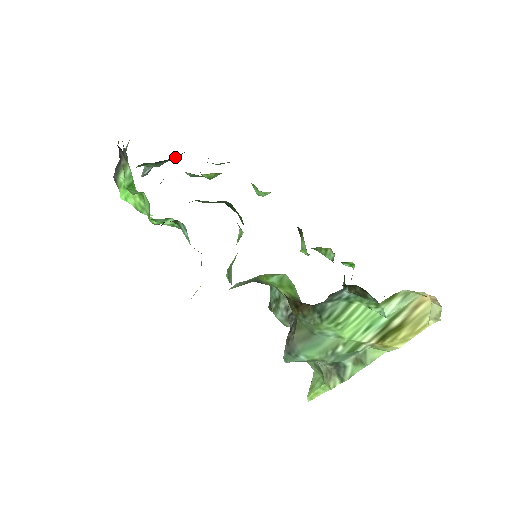
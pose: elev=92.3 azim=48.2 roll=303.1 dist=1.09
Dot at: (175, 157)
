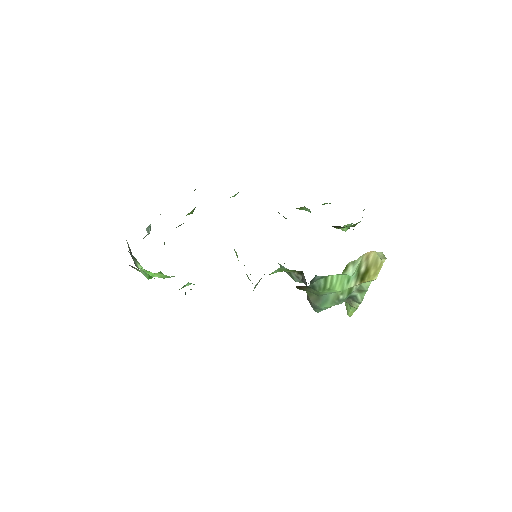
Dot at: occluded
